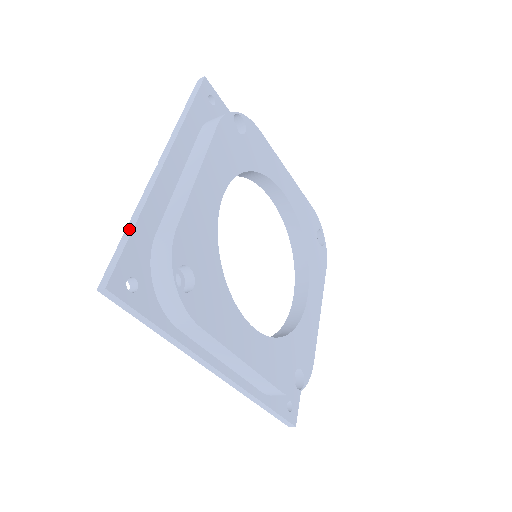
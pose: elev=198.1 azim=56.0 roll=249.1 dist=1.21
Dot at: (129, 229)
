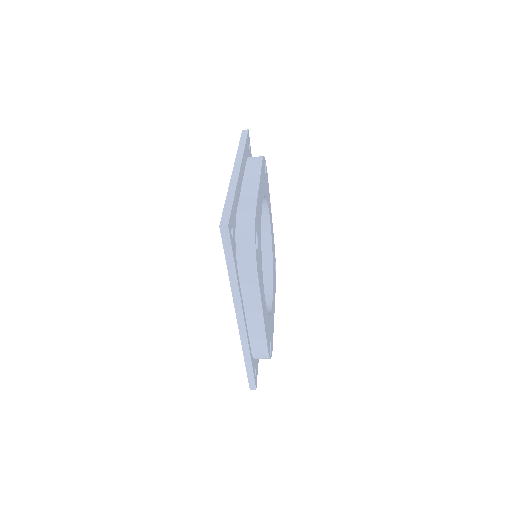
Dot at: (230, 199)
